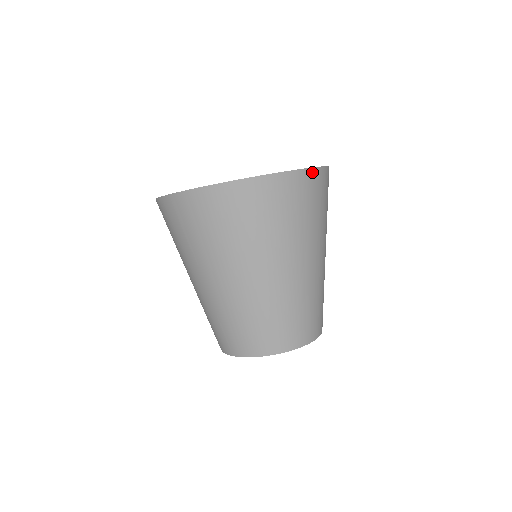
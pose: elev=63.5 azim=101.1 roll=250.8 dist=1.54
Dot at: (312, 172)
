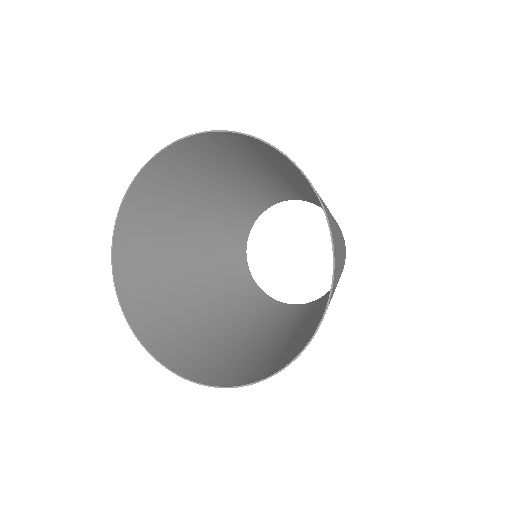
Dot at: (314, 334)
